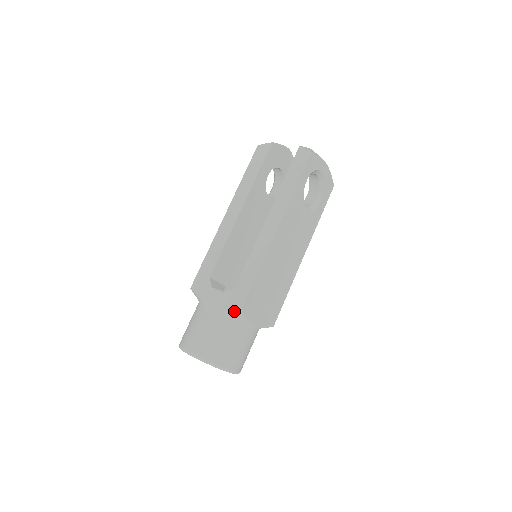
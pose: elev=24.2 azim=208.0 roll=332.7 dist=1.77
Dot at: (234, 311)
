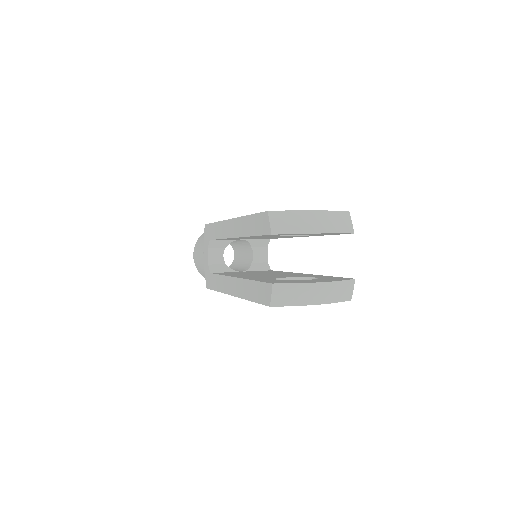
Dot at: occluded
